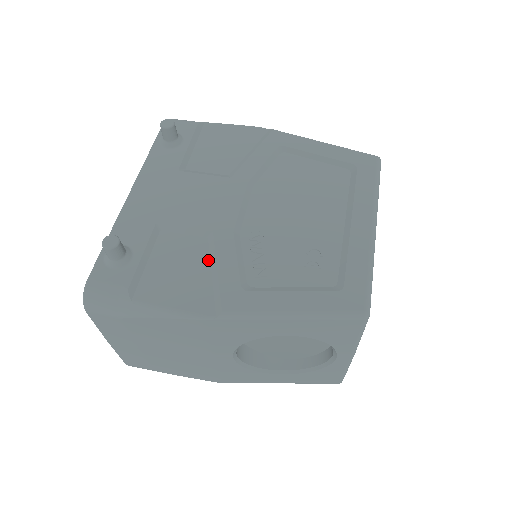
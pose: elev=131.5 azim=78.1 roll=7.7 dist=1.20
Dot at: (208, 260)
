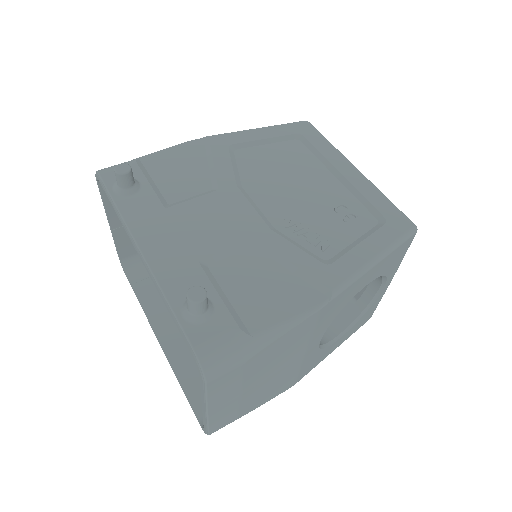
Dot at: (274, 262)
